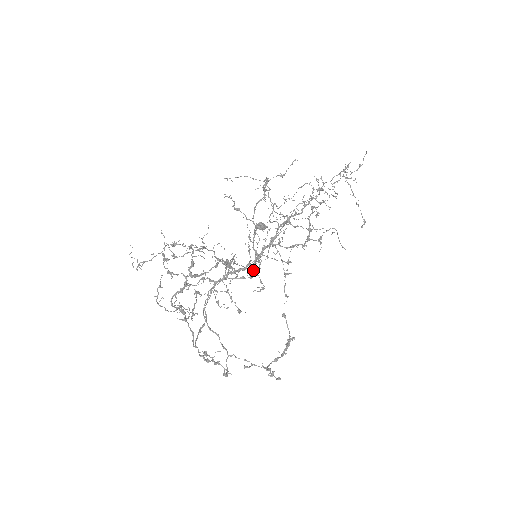
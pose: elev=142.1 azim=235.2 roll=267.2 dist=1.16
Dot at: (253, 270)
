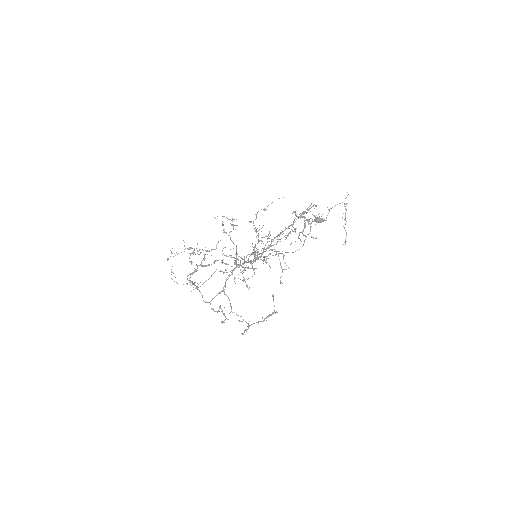
Dot at: occluded
